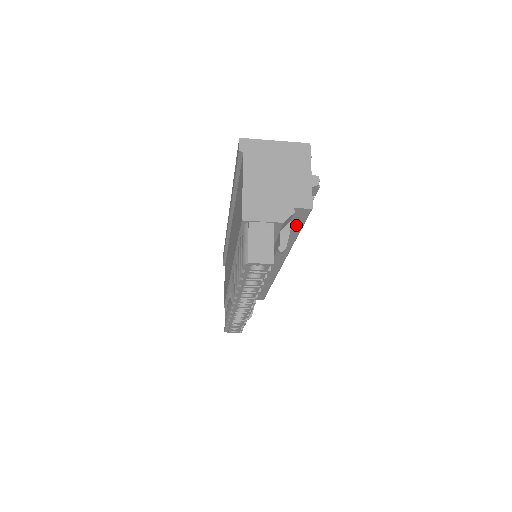
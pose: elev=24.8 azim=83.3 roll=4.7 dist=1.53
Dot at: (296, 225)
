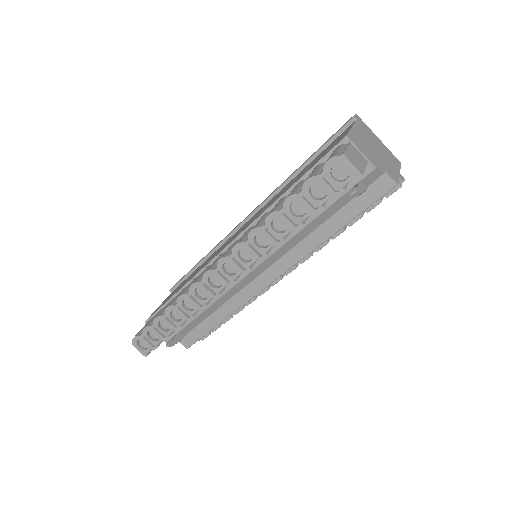
Dot at: (359, 205)
